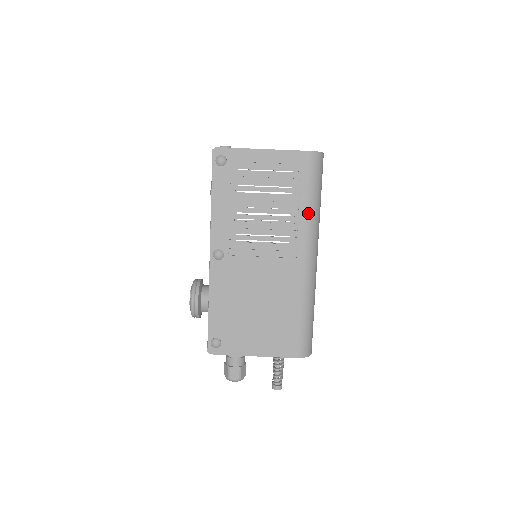
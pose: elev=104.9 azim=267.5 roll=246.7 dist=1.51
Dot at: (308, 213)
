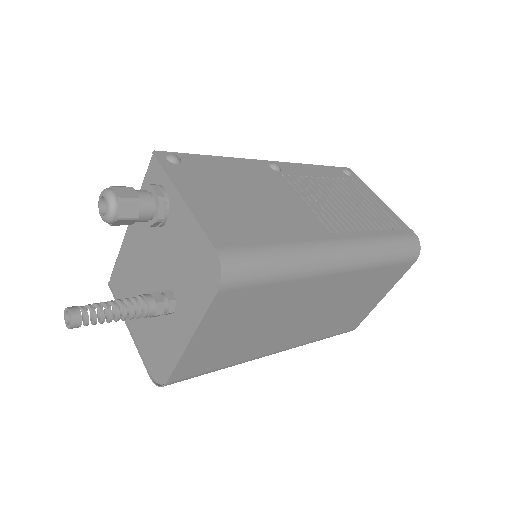
Dot at: (376, 240)
